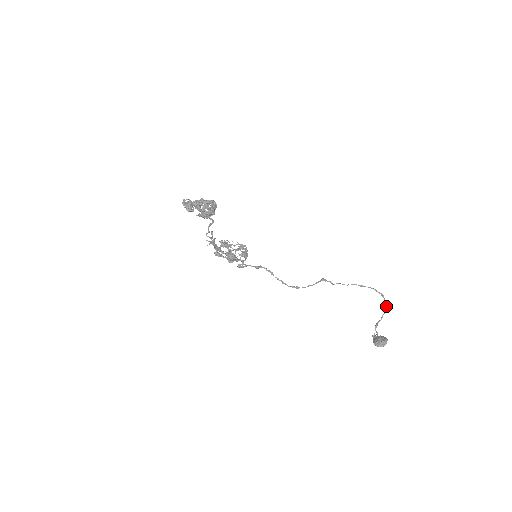
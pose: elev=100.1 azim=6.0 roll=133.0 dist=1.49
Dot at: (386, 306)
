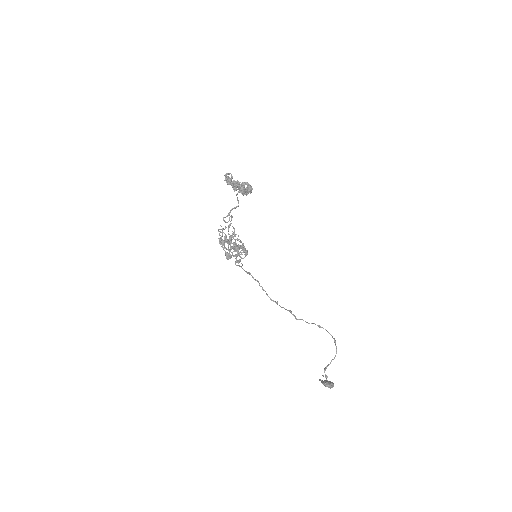
Dot at: (336, 352)
